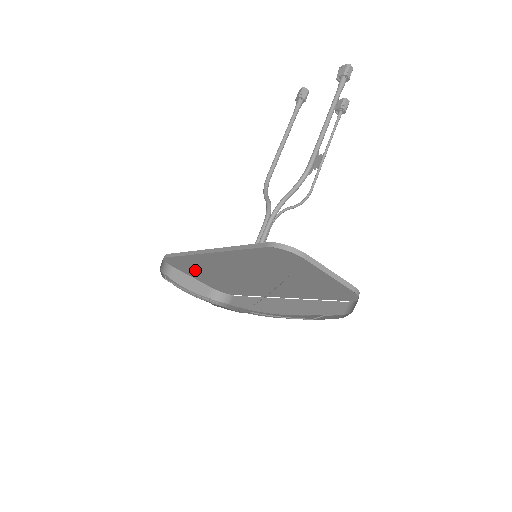
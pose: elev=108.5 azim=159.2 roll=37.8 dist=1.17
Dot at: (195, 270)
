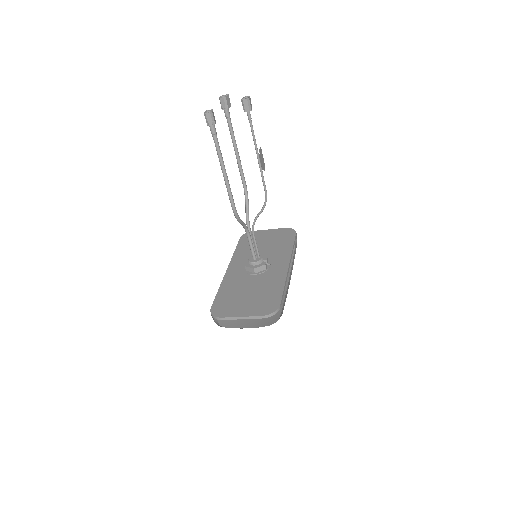
Dot at: occluded
